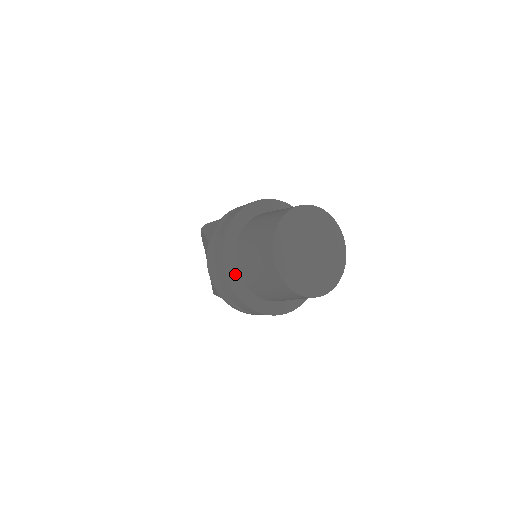
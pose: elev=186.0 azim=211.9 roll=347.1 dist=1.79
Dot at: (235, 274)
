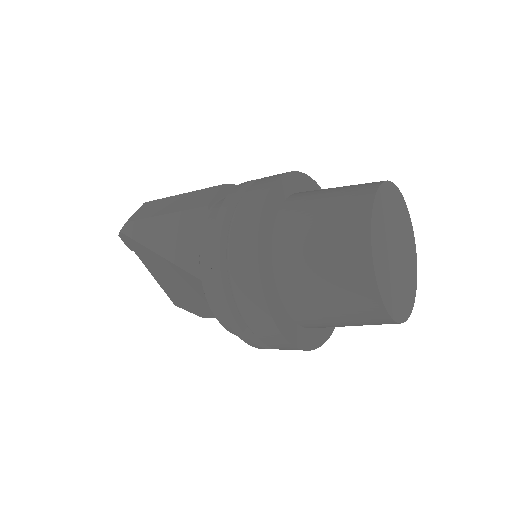
Dot at: (289, 324)
